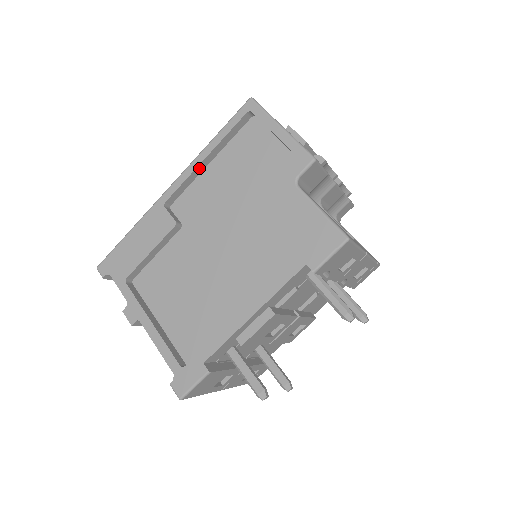
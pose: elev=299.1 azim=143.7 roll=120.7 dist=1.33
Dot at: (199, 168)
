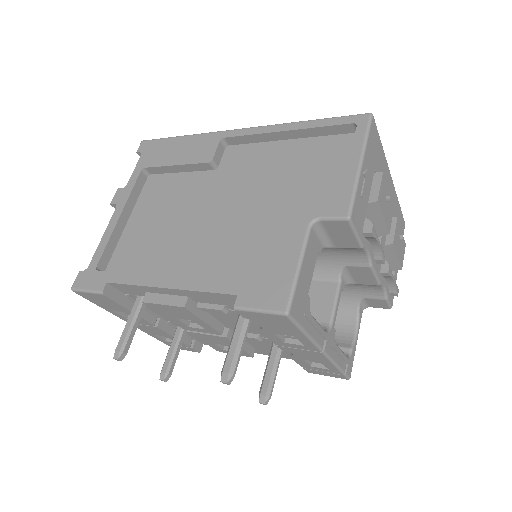
Dot at: (273, 135)
